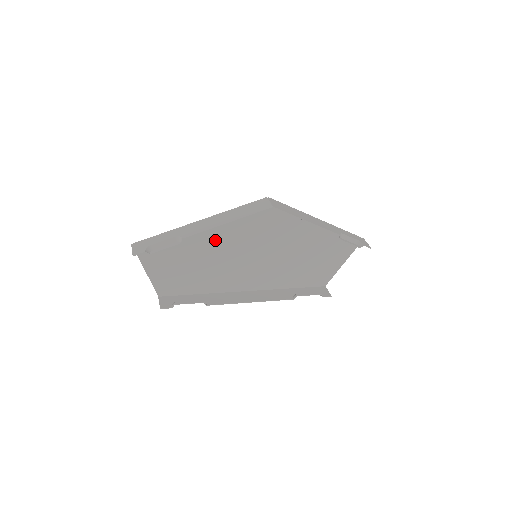
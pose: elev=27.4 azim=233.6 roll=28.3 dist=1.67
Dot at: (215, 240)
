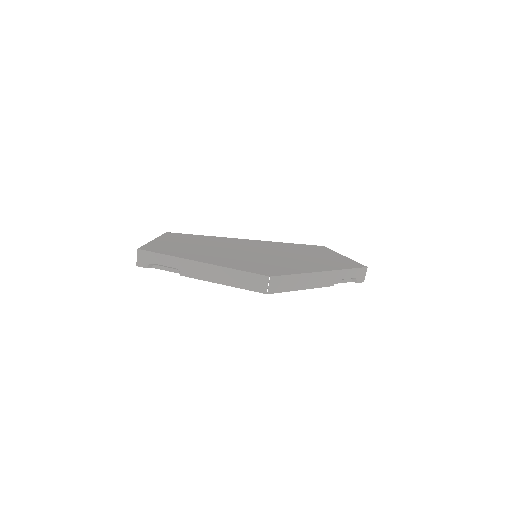
Dot at: (217, 256)
